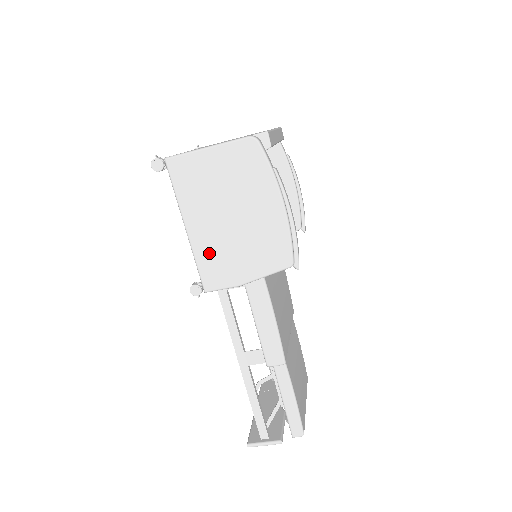
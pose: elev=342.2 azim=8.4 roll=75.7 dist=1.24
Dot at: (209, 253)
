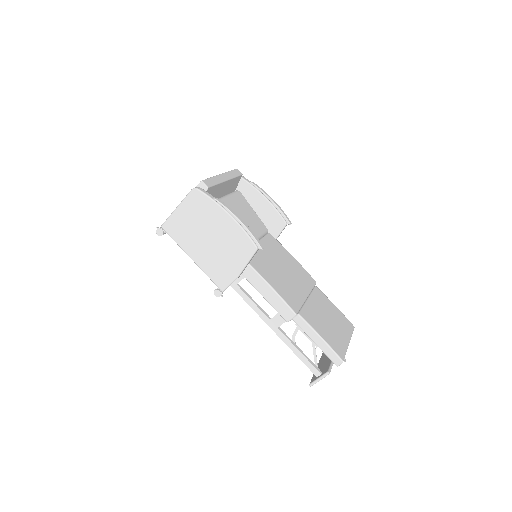
Dot at: (211, 267)
